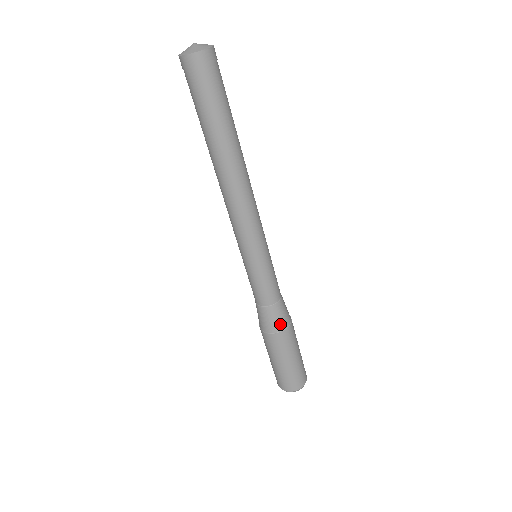
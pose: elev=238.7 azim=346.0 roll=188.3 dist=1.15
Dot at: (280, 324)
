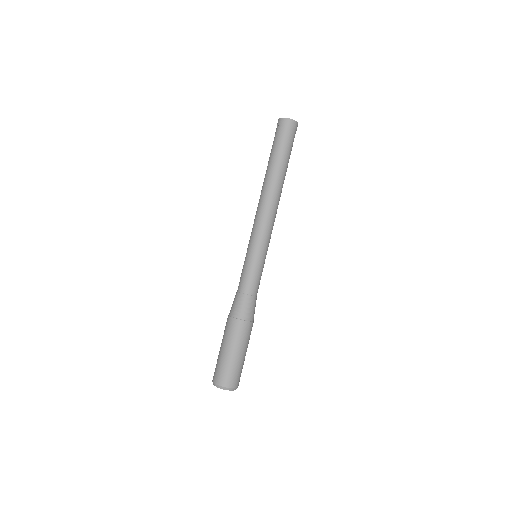
Dot at: (241, 312)
